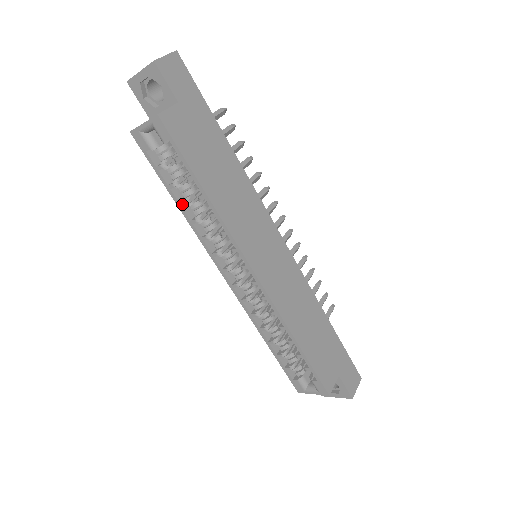
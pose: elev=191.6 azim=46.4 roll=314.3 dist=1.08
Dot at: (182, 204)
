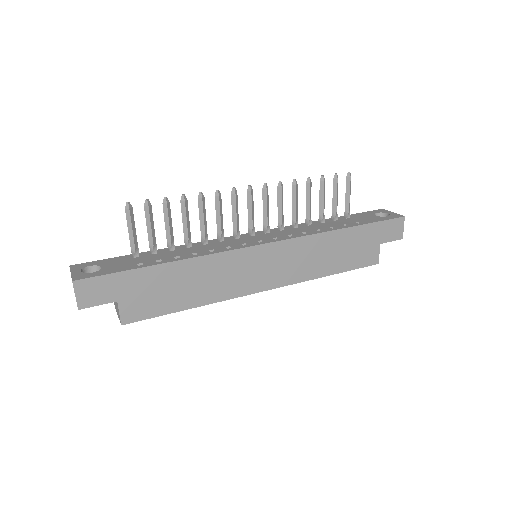
Dot at: occluded
